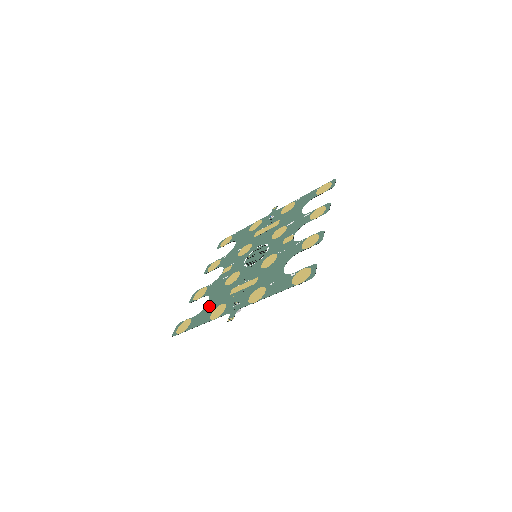
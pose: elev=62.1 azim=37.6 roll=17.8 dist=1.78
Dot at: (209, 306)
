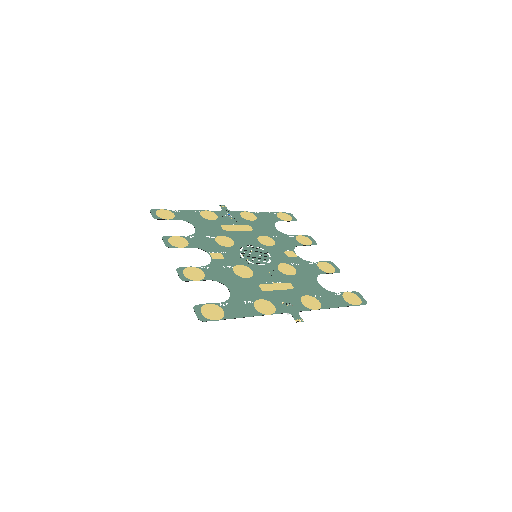
Dot at: (239, 296)
